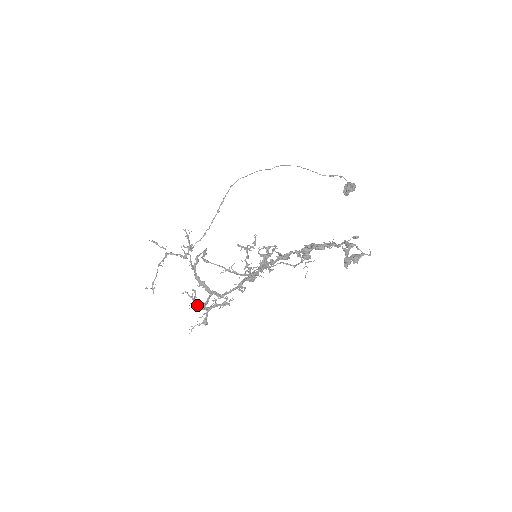
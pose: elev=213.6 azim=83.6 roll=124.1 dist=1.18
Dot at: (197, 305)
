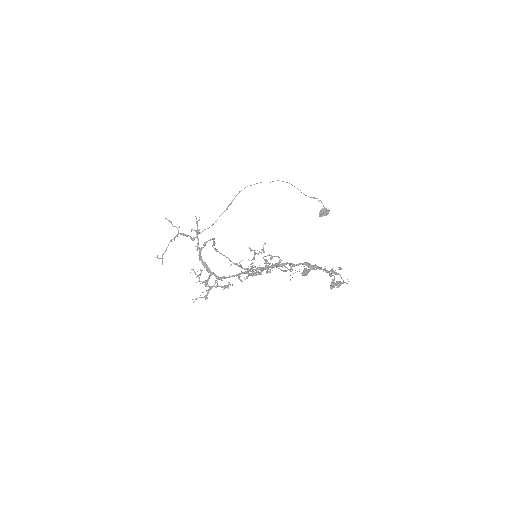
Dot at: occluded
